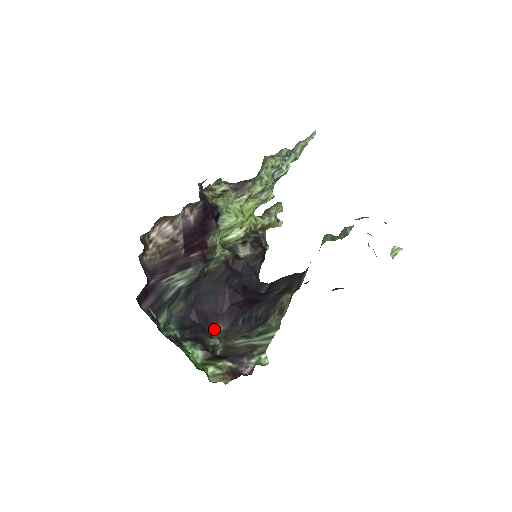
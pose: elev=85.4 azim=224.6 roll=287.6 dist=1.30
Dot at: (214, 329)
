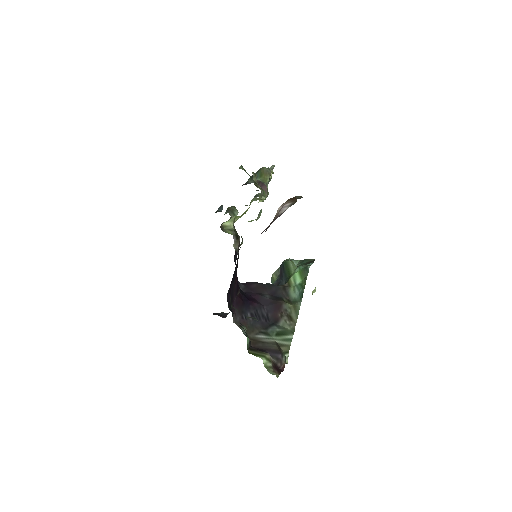
Dot at: (233, 317)
